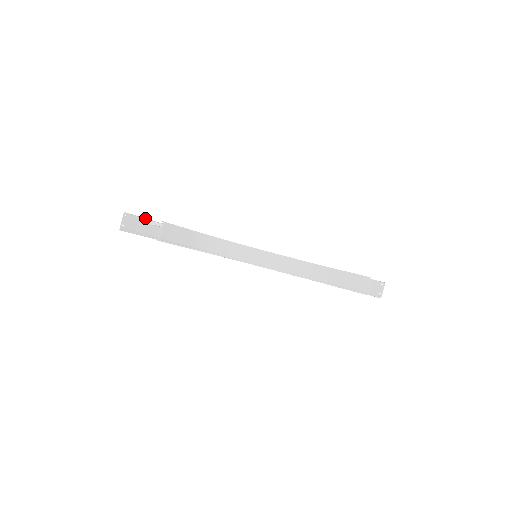
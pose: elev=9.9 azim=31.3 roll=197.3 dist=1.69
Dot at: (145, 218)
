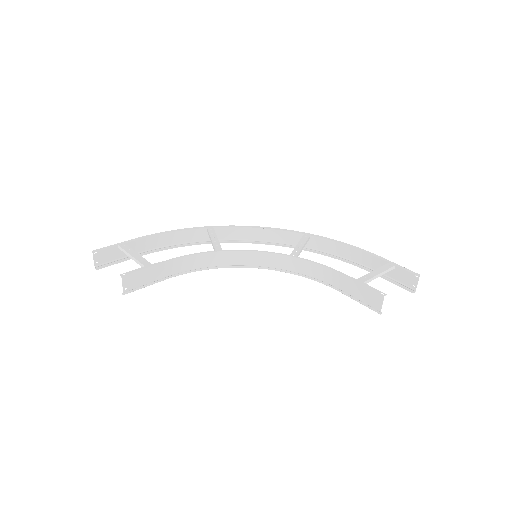
Dot at: (120, 244)
